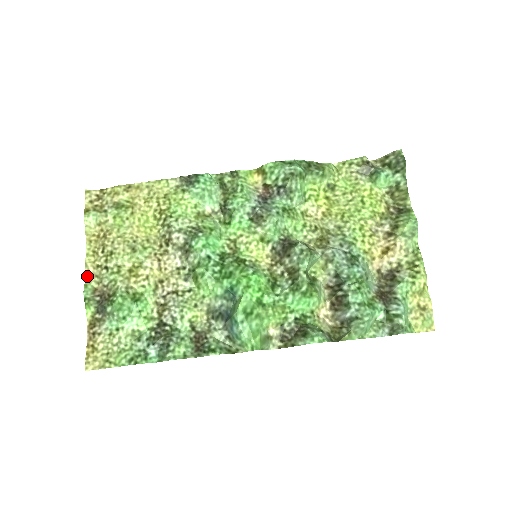
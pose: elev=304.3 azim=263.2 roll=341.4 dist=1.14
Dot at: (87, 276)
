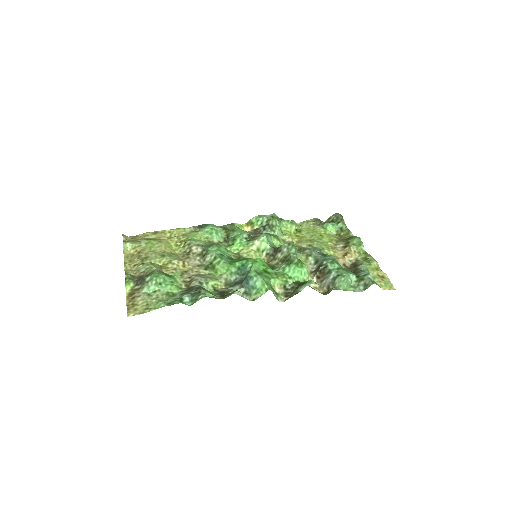
Dot at: (126, 270)
